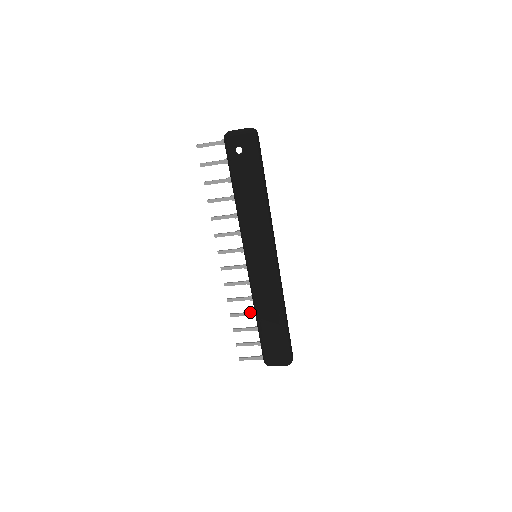
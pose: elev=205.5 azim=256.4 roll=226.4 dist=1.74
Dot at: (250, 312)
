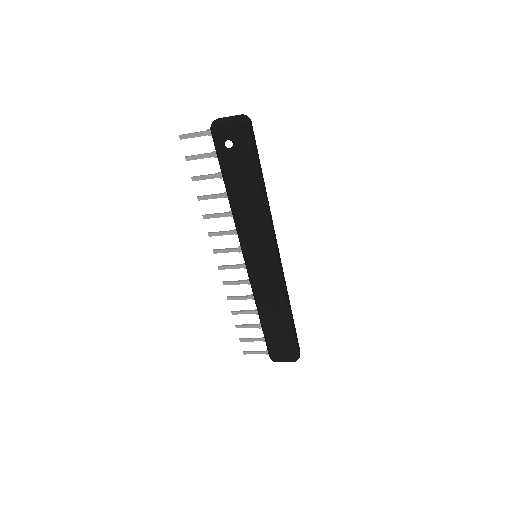
Dot at: (253, 310)
